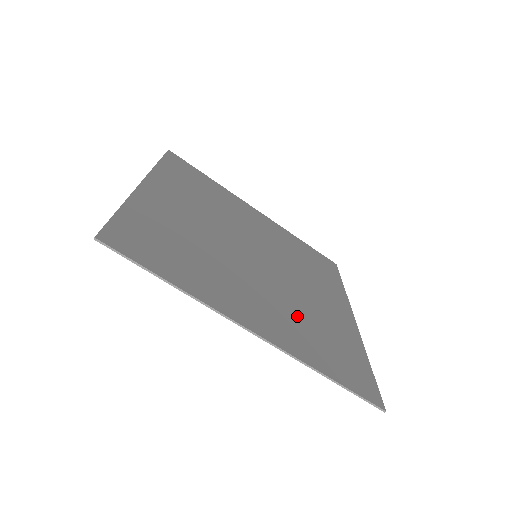
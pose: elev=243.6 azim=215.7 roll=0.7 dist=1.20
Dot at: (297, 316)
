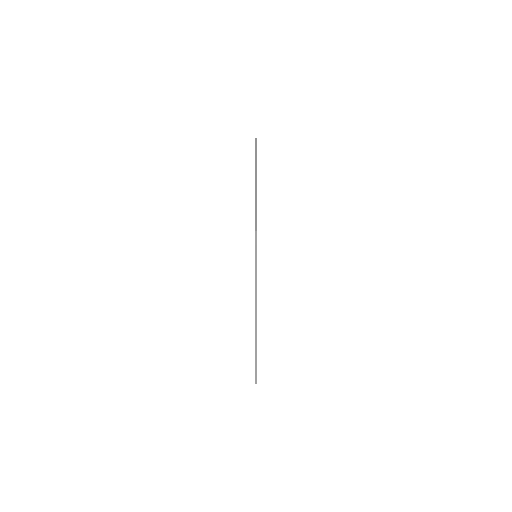
Dot at: occluded
